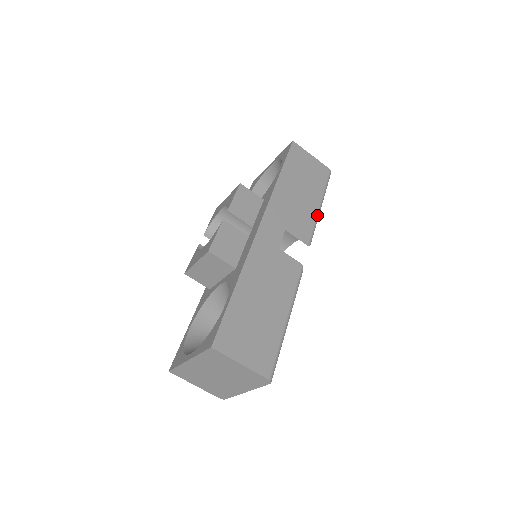
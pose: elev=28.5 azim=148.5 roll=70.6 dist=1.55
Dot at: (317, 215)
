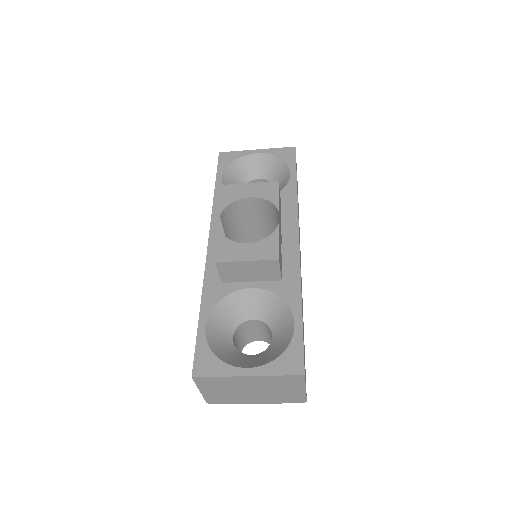
Dot at: occluded
